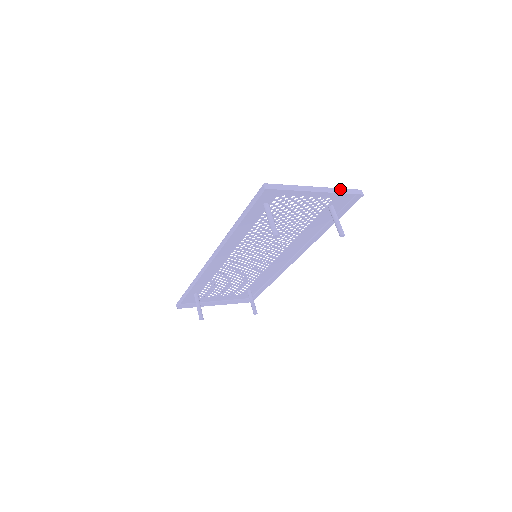
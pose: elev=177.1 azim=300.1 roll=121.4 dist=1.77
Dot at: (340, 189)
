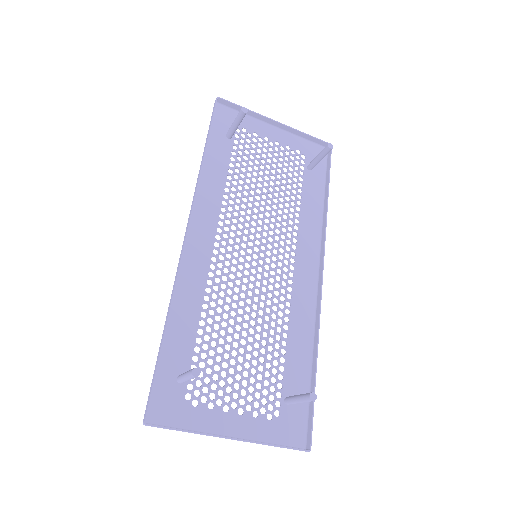
Dot at: (302, 136)
